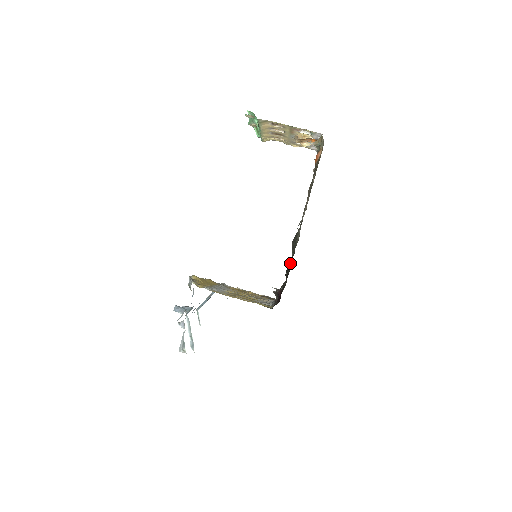
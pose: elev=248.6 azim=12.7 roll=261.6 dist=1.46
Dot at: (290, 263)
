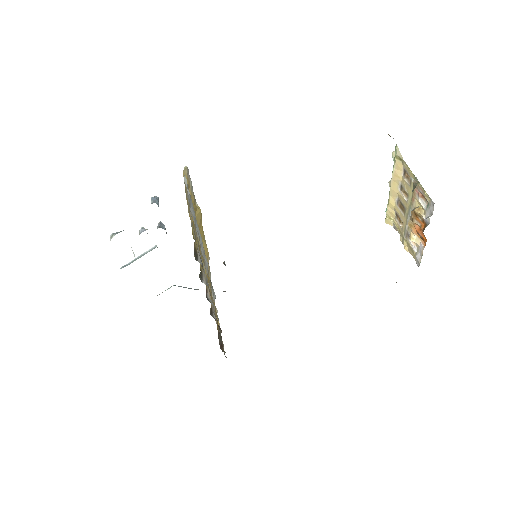
Dot at: occluded
